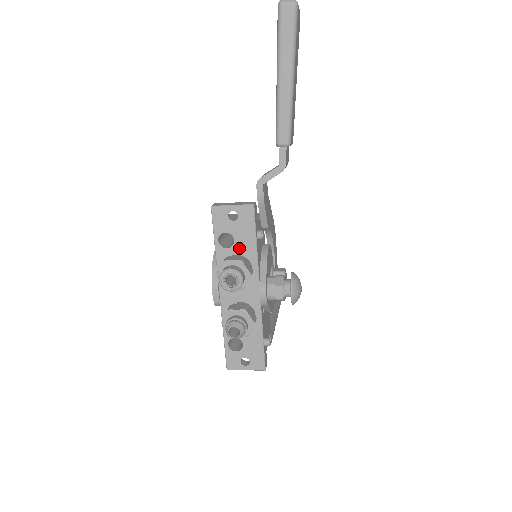
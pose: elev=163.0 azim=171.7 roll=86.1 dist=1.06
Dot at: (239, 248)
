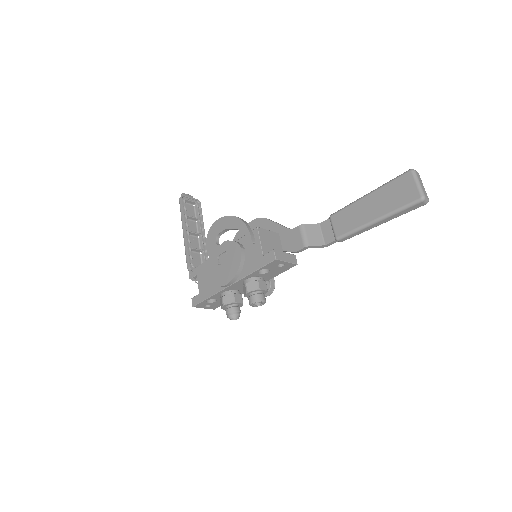
Dot at: (266, 275)
